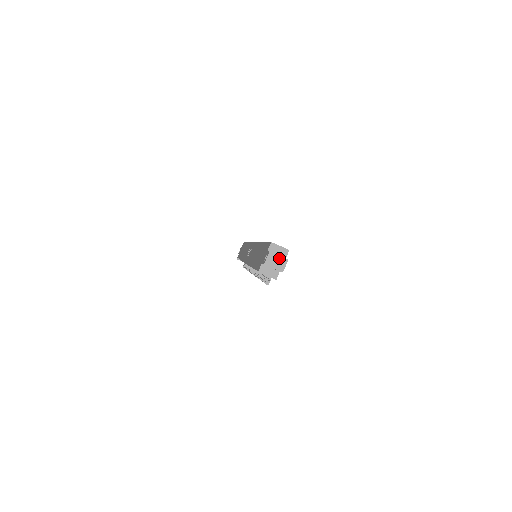
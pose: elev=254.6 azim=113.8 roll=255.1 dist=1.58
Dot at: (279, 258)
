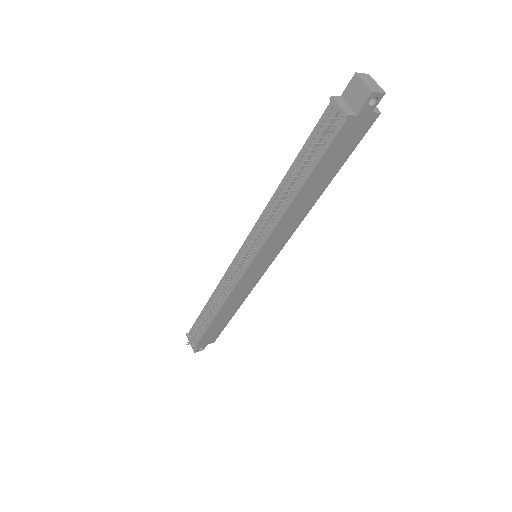
Dot at: (376, 84)
